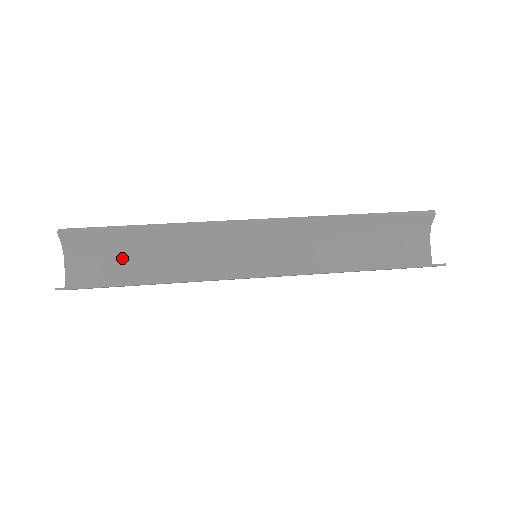
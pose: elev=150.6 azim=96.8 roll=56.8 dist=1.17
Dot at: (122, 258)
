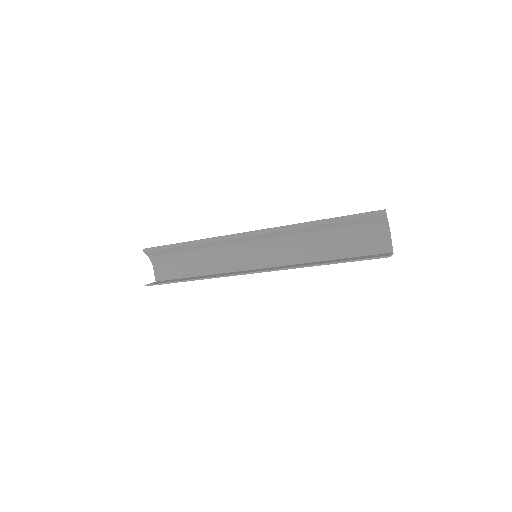
Dot at: (181, 262)
